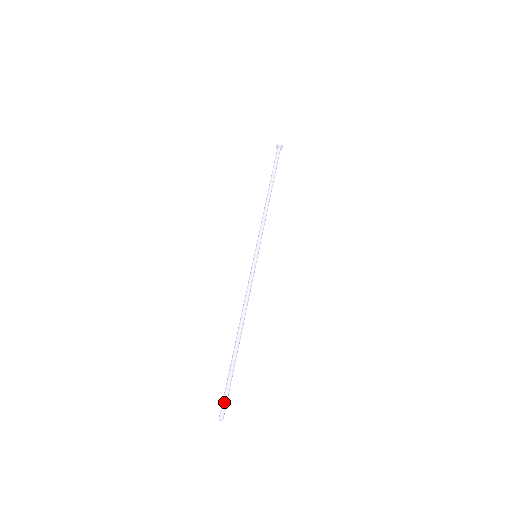
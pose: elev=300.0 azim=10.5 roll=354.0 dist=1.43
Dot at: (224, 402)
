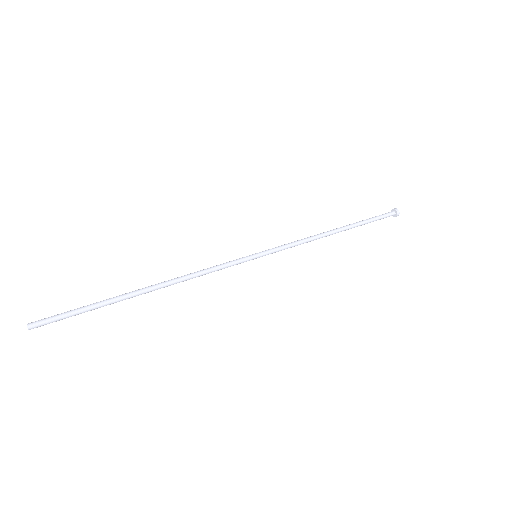
Dot at: (52, 316)
